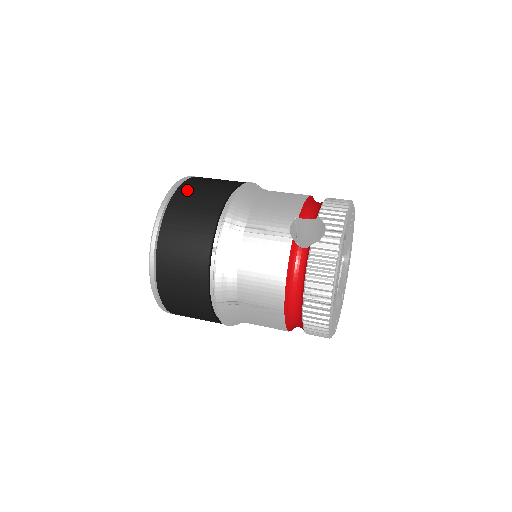
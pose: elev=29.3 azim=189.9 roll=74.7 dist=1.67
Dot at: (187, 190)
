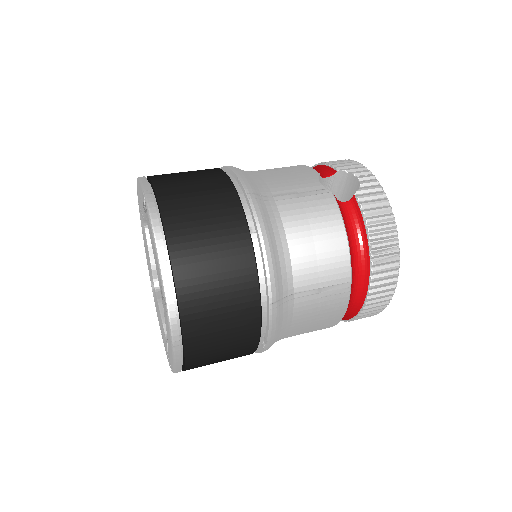
Dot at: (167, 179)
